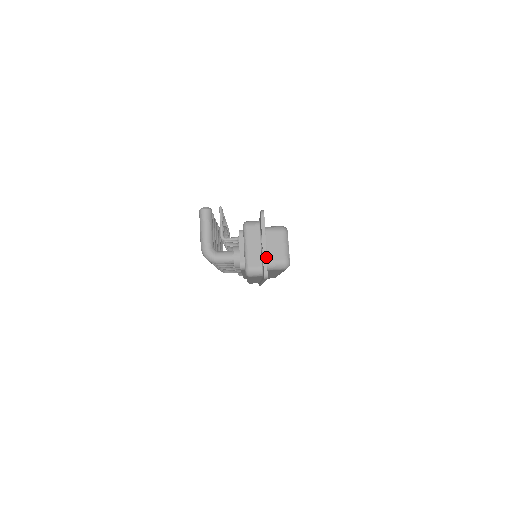
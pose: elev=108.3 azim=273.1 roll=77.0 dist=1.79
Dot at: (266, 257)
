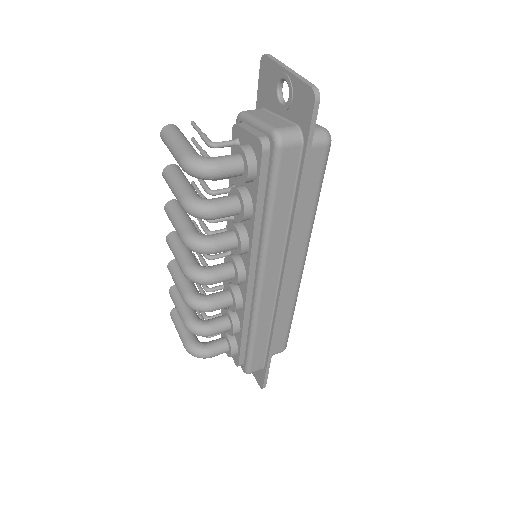
Dot at: (302, 77)
